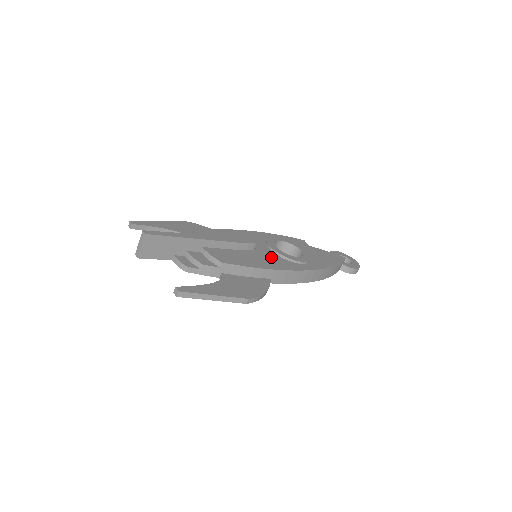
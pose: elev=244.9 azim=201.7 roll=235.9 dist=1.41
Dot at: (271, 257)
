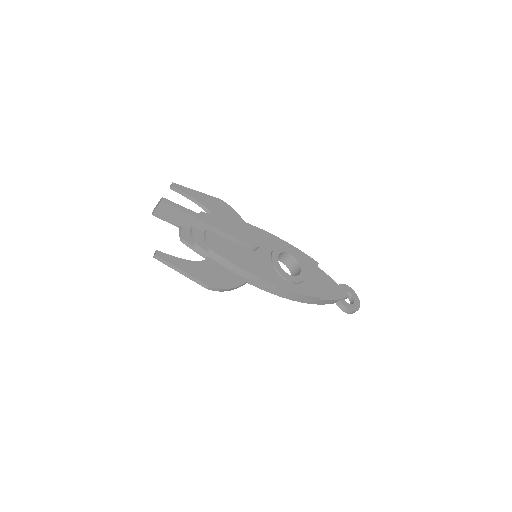
Dot at: (263, 263)
